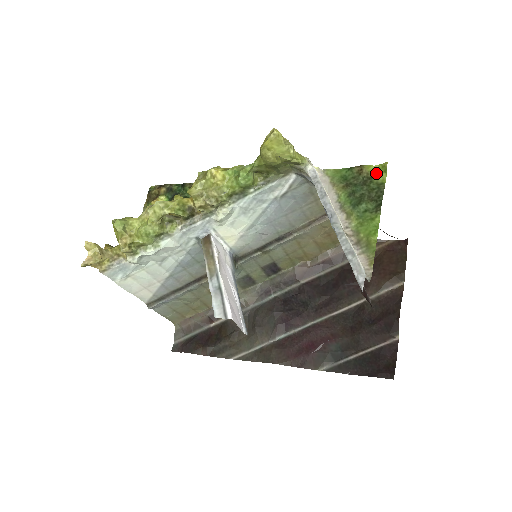
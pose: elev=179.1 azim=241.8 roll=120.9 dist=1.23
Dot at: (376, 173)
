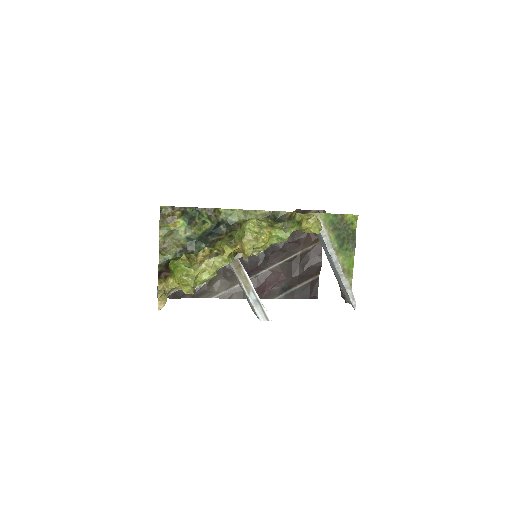
Dot at: (351, 221)
